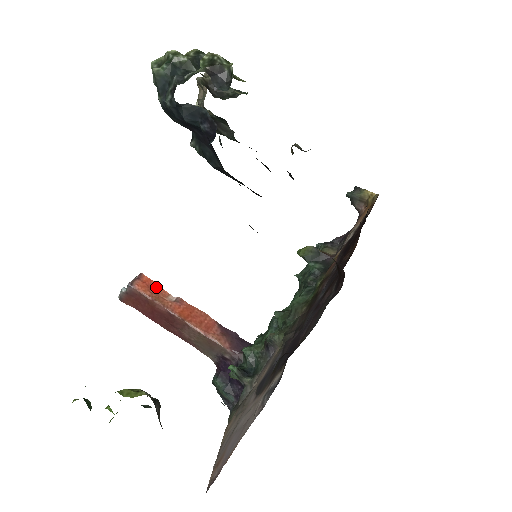
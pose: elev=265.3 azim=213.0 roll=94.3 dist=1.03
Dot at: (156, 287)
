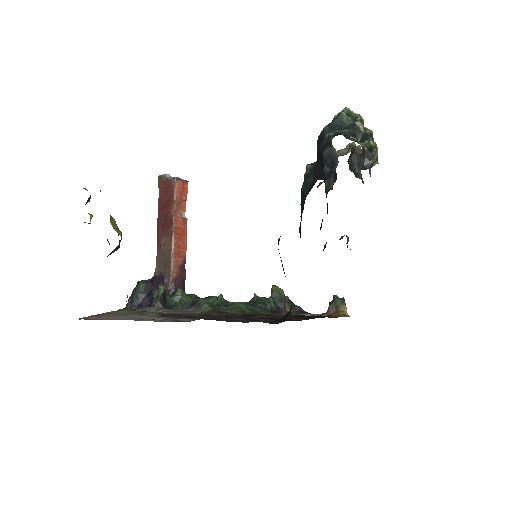
Dot at: (185, 198)
